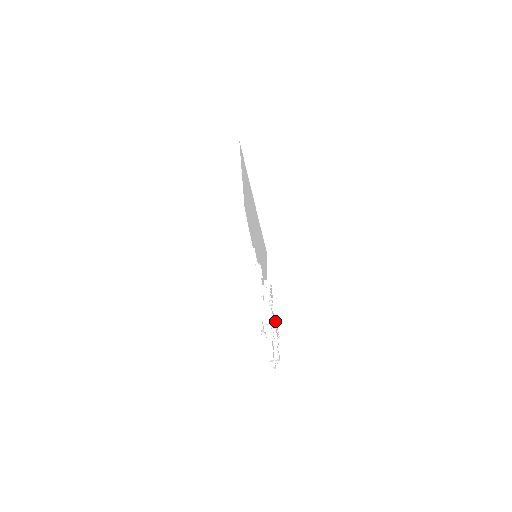
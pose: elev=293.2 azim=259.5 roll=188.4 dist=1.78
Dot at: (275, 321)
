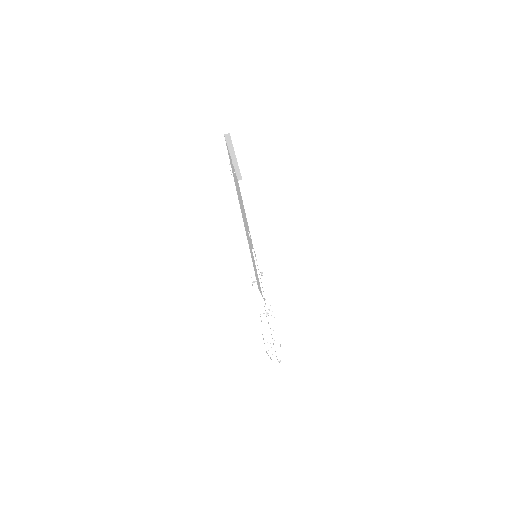
Dot at: (277, 340)
